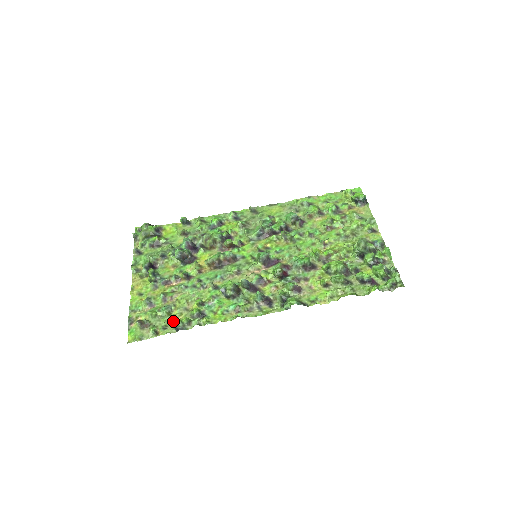
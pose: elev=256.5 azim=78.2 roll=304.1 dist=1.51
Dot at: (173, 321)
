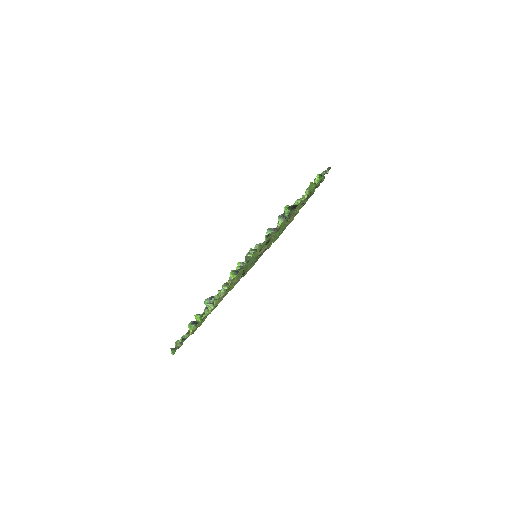
Dot at: occluded
